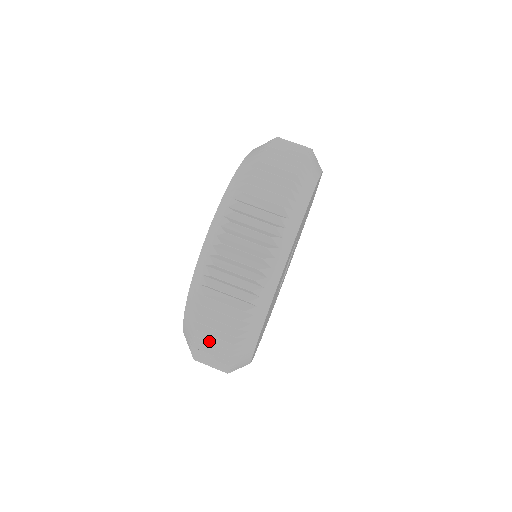
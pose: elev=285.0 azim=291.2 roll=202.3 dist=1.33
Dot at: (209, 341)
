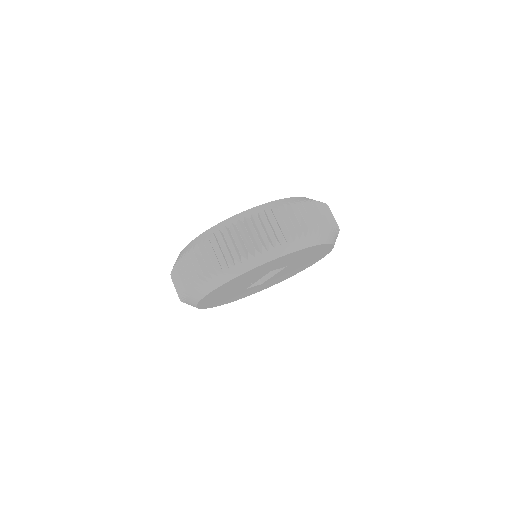
Dot at: (189, 266)
